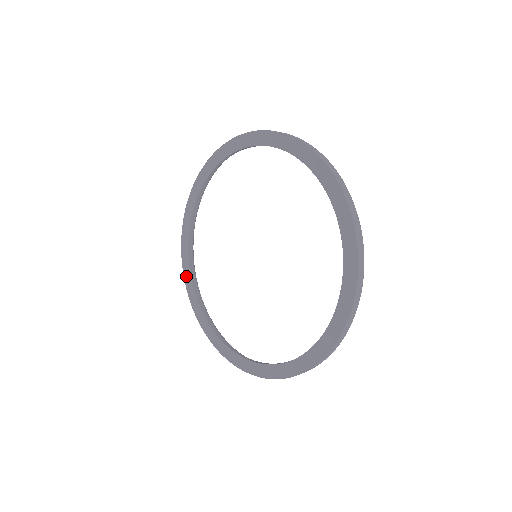
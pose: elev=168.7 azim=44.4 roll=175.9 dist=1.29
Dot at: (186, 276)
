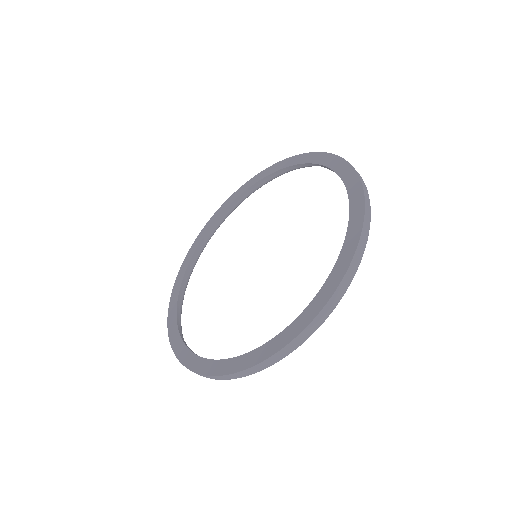
Dot at: (183, 267)
